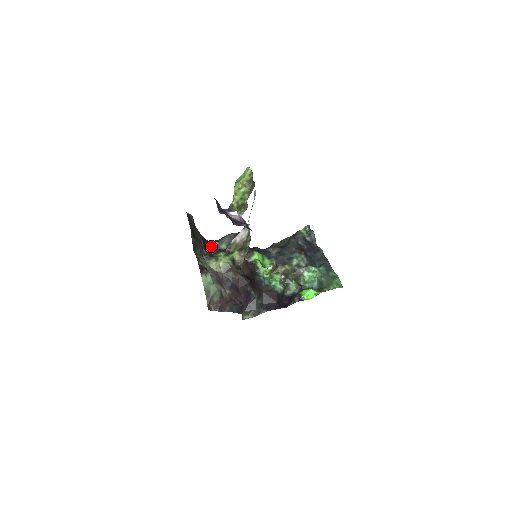
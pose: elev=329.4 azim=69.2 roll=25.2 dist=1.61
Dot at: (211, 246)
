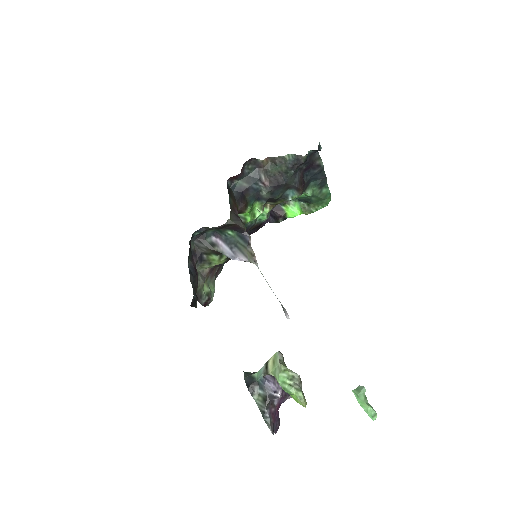
Dot at: (194, 235)
